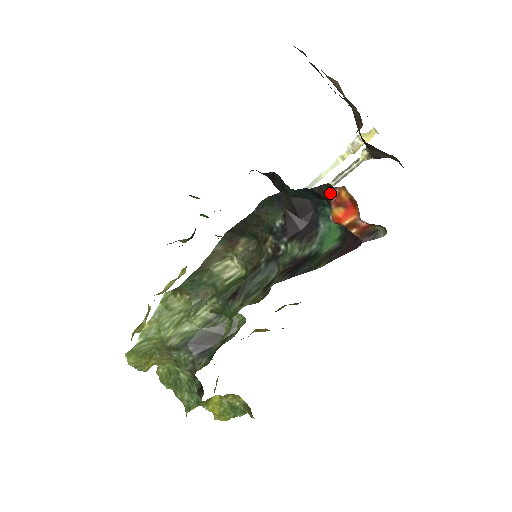
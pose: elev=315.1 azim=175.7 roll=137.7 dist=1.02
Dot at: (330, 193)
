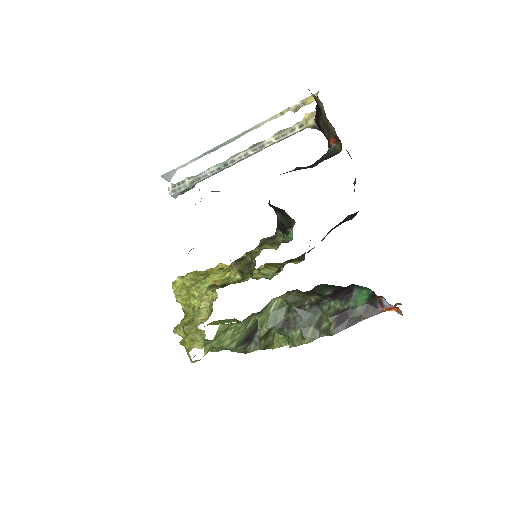
Dot at: (379, 296)
